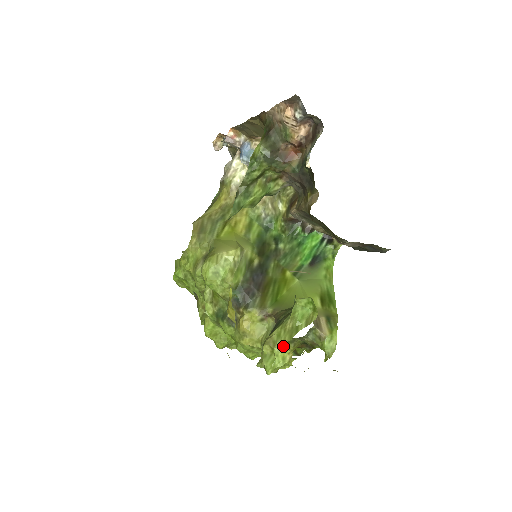
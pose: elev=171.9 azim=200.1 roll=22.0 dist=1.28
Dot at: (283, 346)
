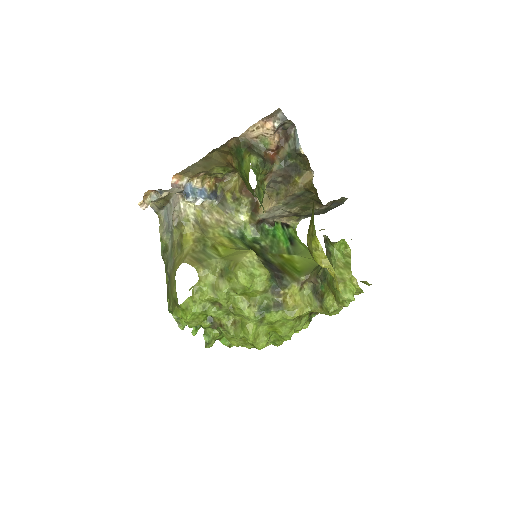
Dot at: (349, 277)
